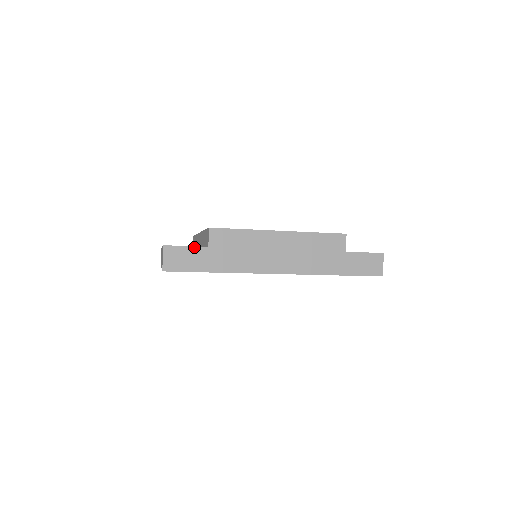
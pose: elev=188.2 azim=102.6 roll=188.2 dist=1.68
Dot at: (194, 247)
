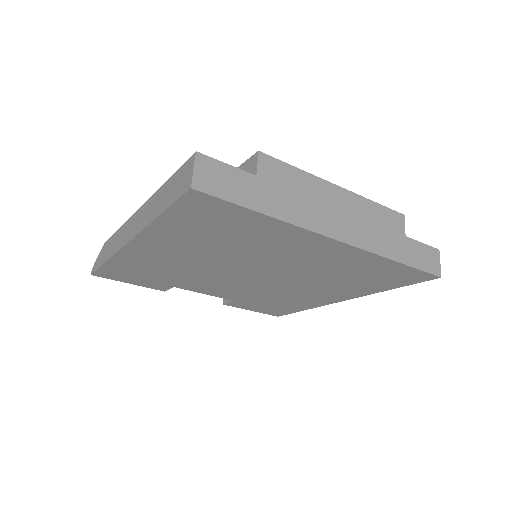
Dot at: (238, 169)
